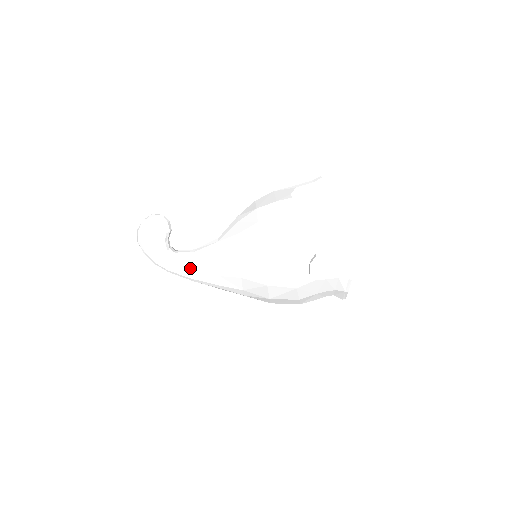
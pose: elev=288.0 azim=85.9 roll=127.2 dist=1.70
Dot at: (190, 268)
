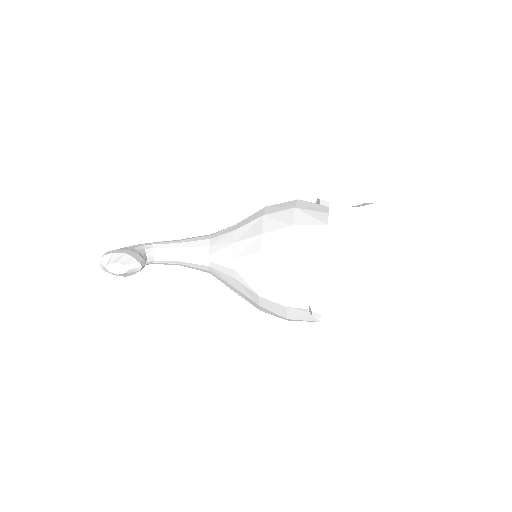
Dot at: occluded
